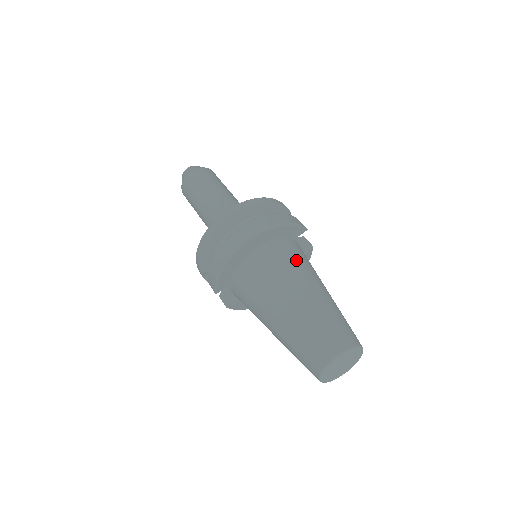
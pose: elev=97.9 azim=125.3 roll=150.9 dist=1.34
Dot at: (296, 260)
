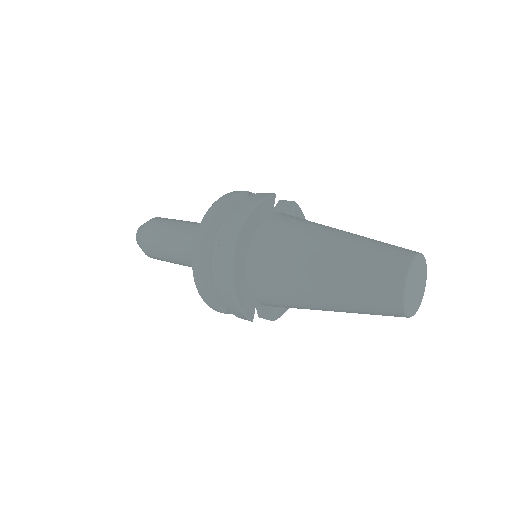
Dot at: (290, 231)
